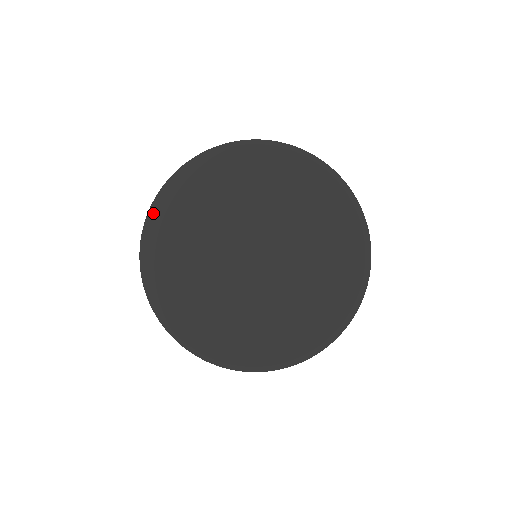
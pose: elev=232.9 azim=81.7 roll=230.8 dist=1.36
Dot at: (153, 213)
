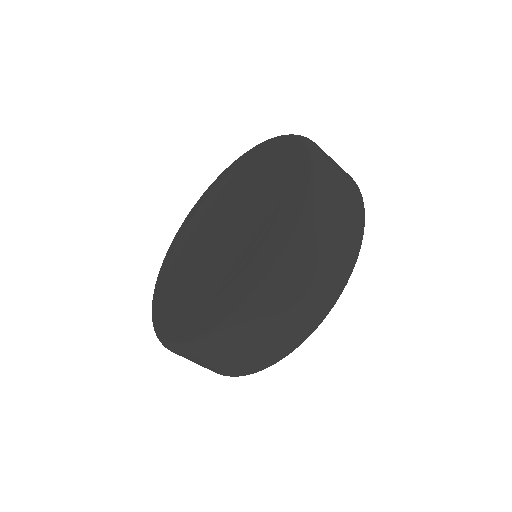
Dot at: (154, 290)
